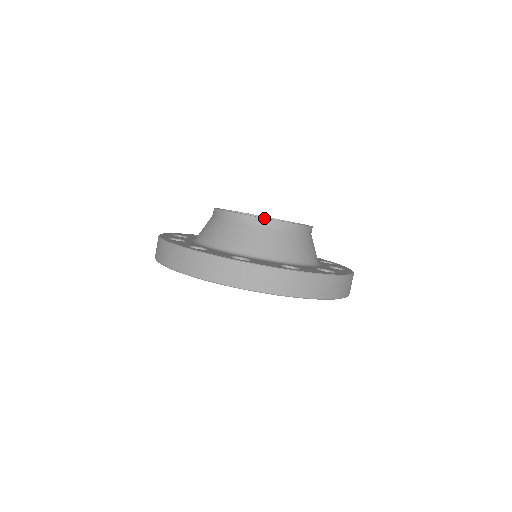
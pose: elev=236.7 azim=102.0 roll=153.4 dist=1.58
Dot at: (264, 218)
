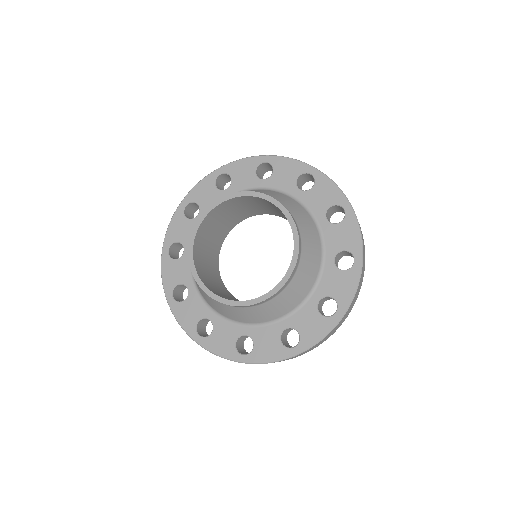
Dot at: (244, 306)
